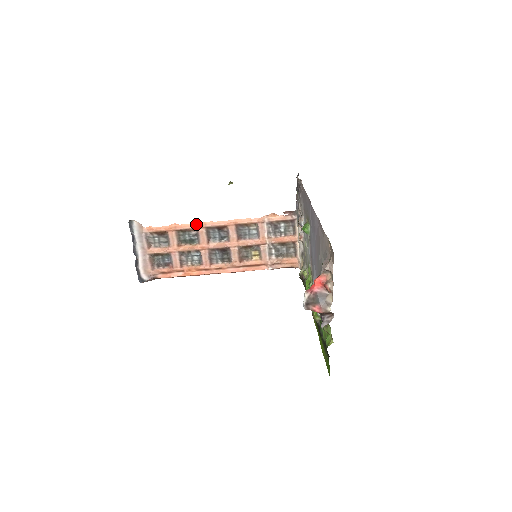
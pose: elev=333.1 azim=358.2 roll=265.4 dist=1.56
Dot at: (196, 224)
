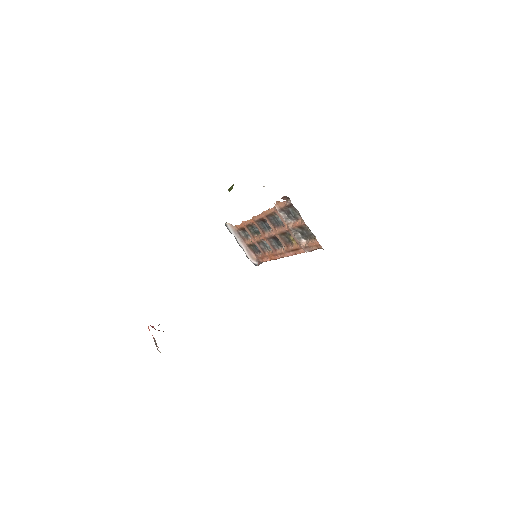
Dot at: (251, 219)
